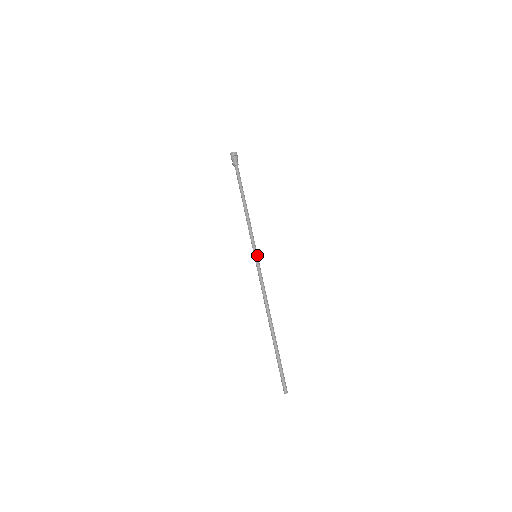
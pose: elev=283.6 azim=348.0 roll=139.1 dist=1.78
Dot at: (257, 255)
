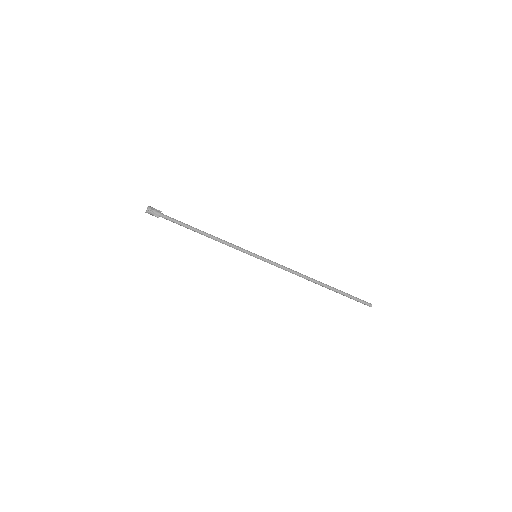
Dot at: (256, 255)
